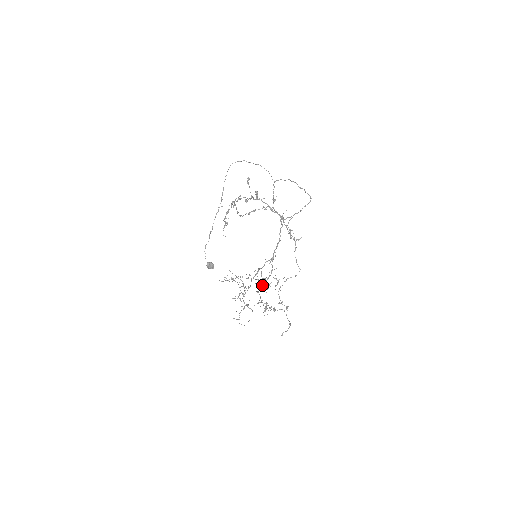
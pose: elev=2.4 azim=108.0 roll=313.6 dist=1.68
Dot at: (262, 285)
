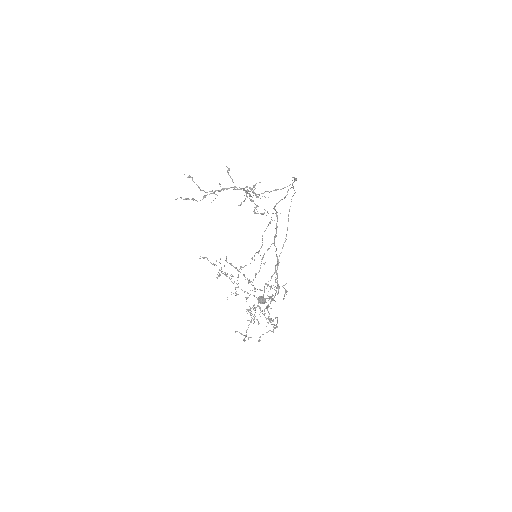
Dot at: occluded
